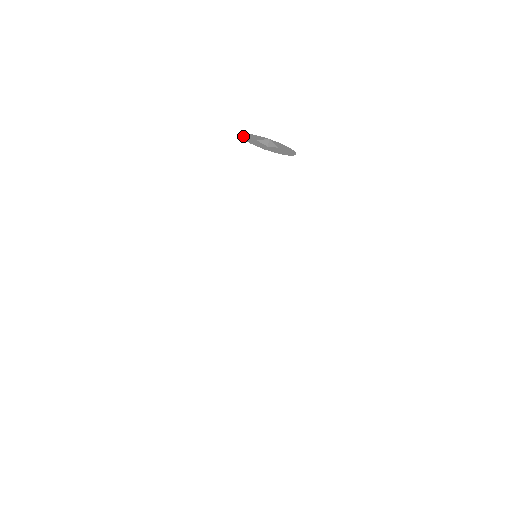
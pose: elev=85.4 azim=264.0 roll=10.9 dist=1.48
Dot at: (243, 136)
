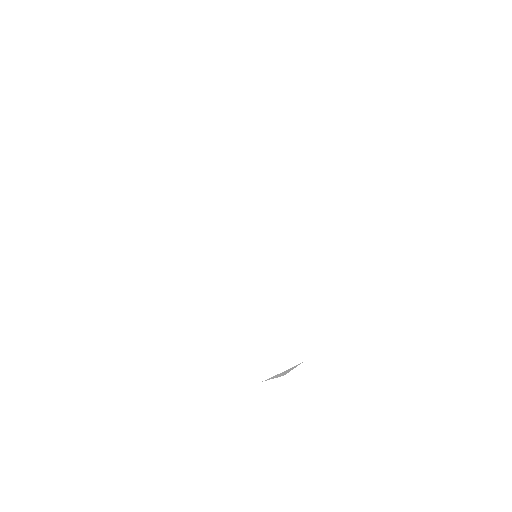
Dot at: occluded
